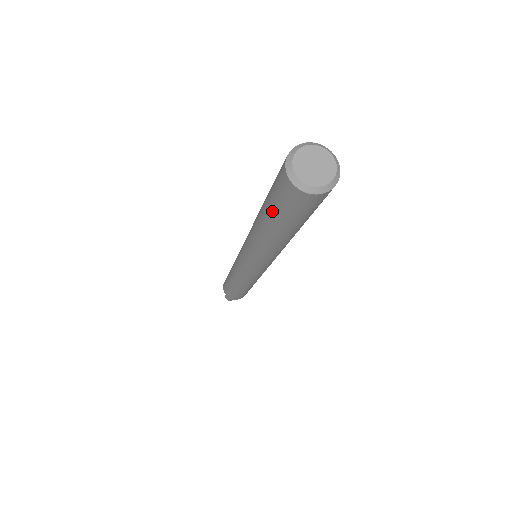
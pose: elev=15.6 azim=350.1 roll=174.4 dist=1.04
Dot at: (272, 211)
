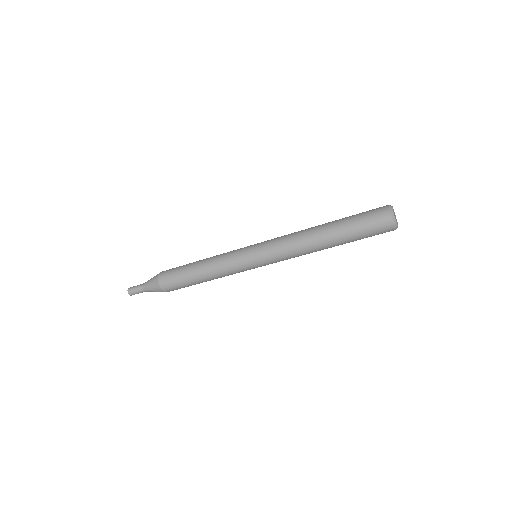
Dot at: (356, 235)
